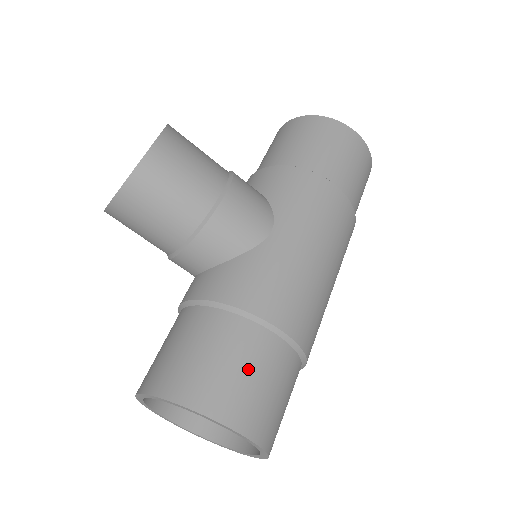
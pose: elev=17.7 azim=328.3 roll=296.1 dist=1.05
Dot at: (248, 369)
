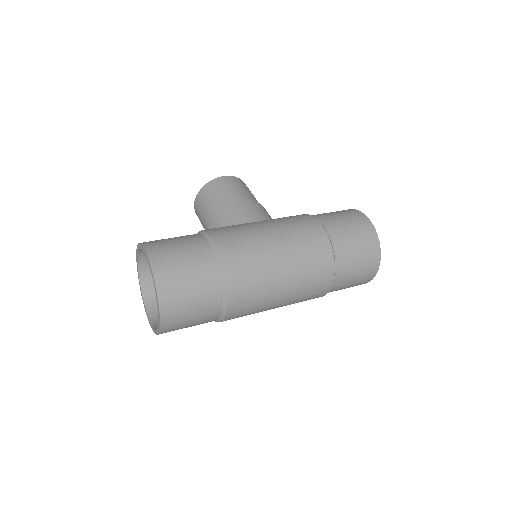
Dot at: (180, 244)
